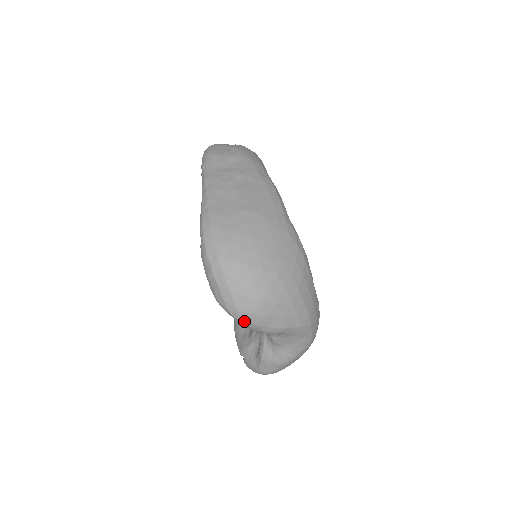
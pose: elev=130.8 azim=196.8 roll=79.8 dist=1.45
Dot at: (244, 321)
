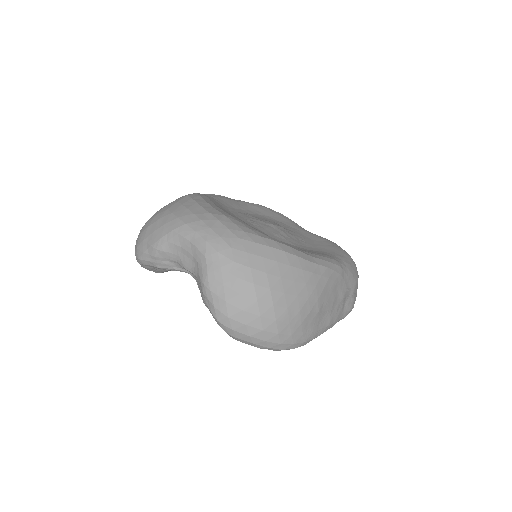
Dot at: (138, 258)
